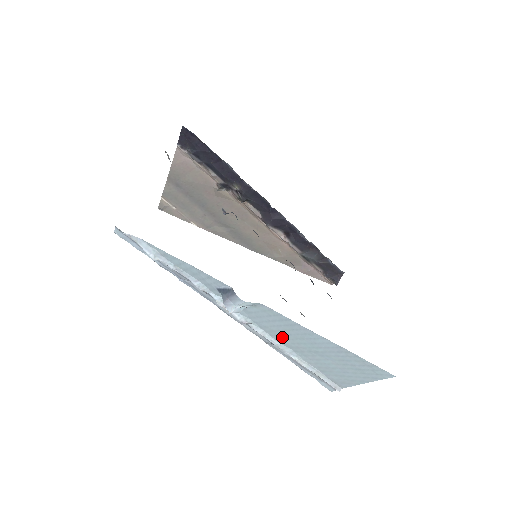
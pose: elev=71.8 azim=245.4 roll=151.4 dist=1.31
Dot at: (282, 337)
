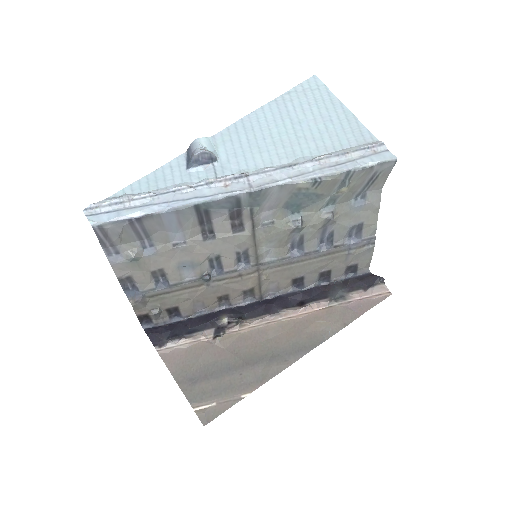
Dot at: (272, 152)
